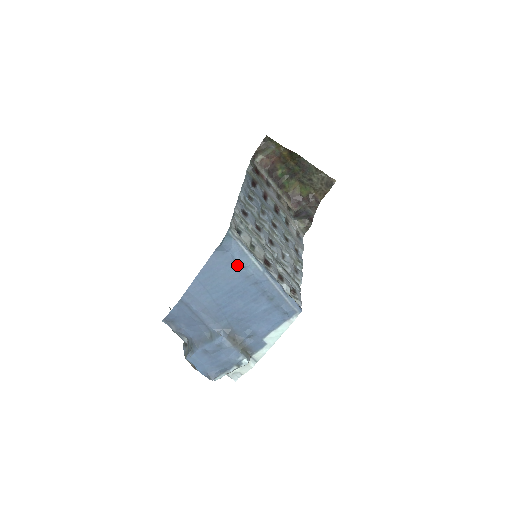
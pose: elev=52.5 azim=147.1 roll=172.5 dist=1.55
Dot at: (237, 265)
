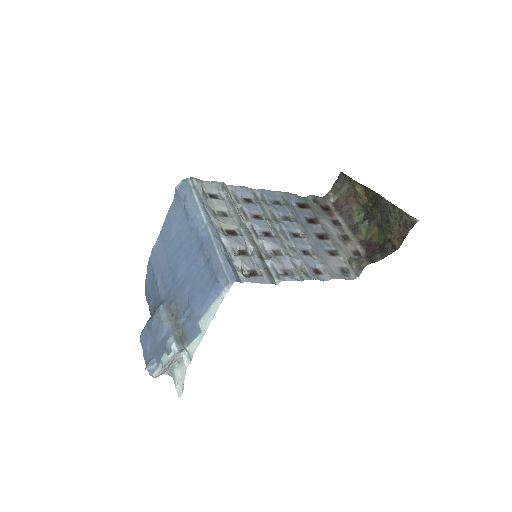
Dot at: (186, 214)
